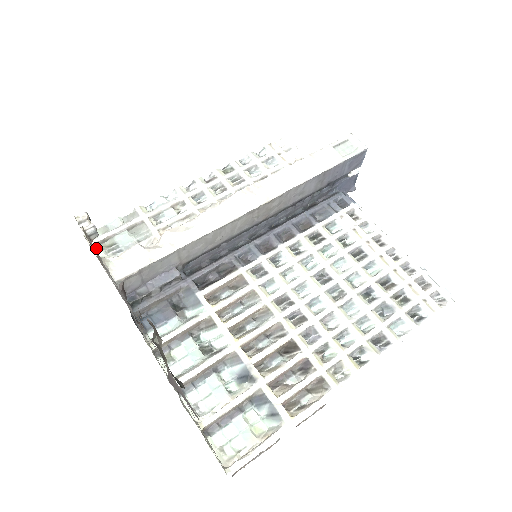
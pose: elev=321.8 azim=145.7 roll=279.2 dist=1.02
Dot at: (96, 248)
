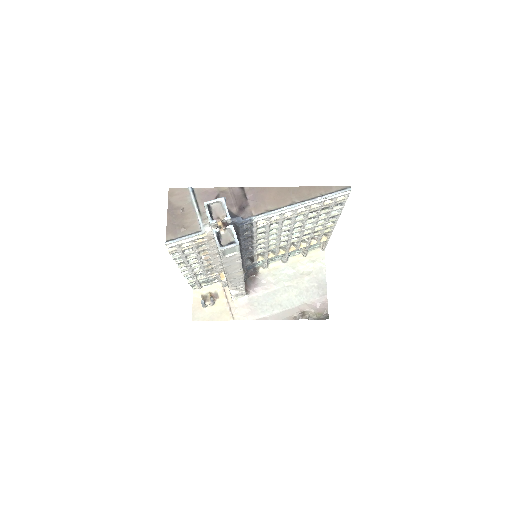
Dot at: (204, 286)
